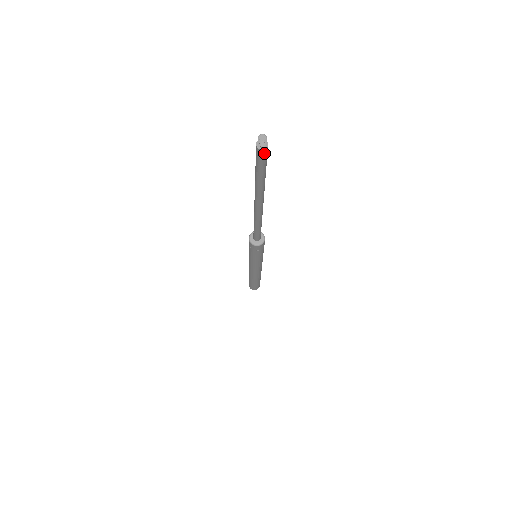
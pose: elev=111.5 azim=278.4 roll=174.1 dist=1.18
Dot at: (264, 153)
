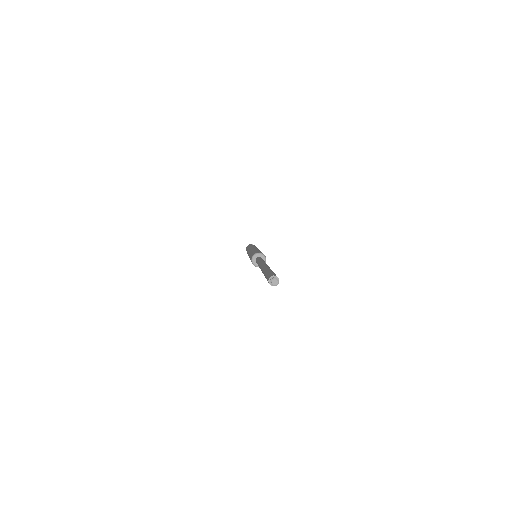
Dot at: occluded
